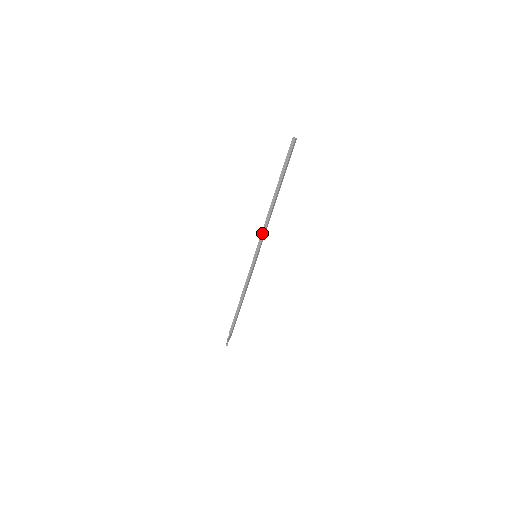
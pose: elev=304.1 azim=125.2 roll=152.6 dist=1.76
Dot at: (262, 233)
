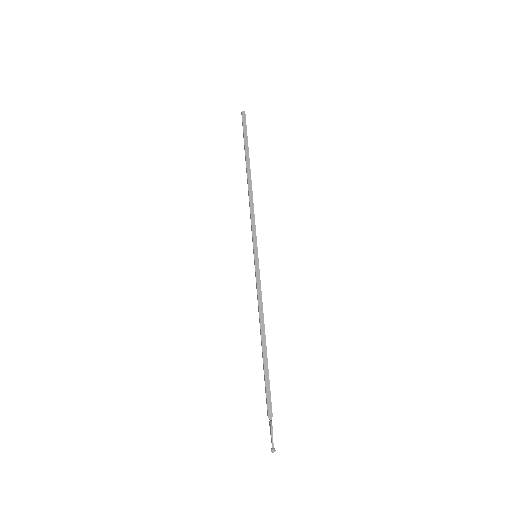
Dot at: (252, 220)
